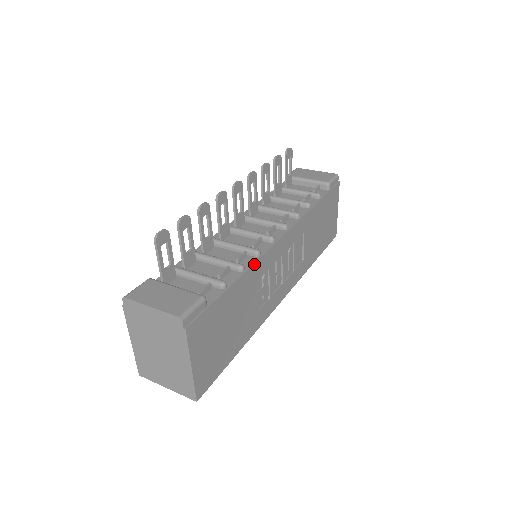
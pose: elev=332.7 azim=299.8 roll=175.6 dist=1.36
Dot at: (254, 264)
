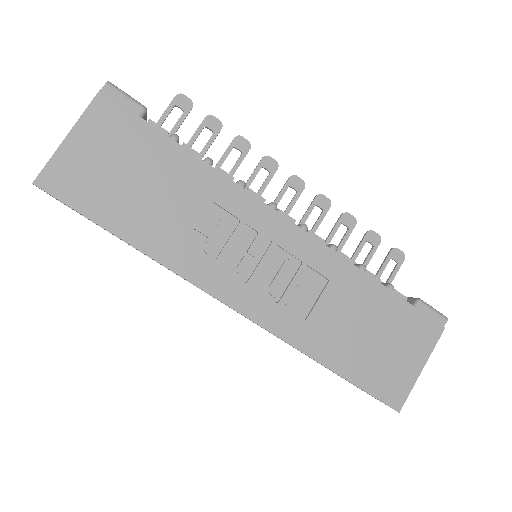
Dot at: (224, 177)
